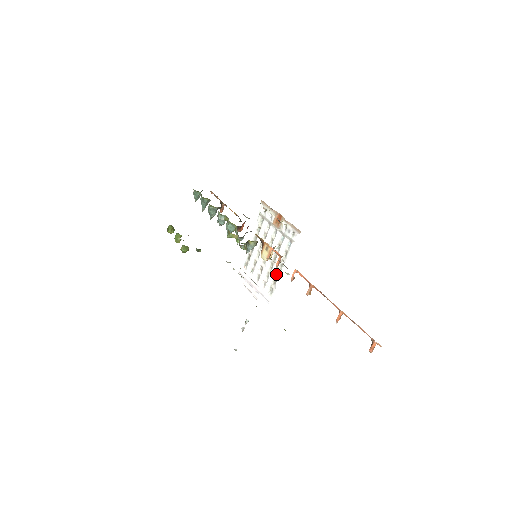
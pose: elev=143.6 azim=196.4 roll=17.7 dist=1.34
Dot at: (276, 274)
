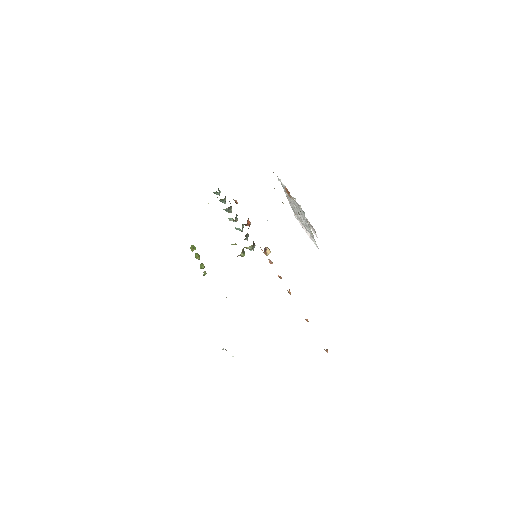
Dot at: (310, 230)
